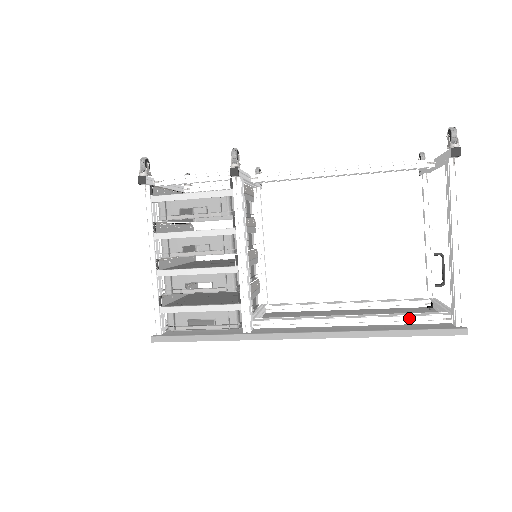
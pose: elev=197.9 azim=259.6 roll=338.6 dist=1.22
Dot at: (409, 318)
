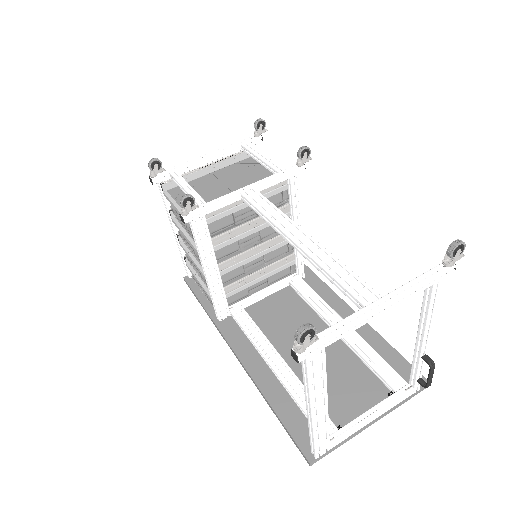
Dot at: (301, 408)
